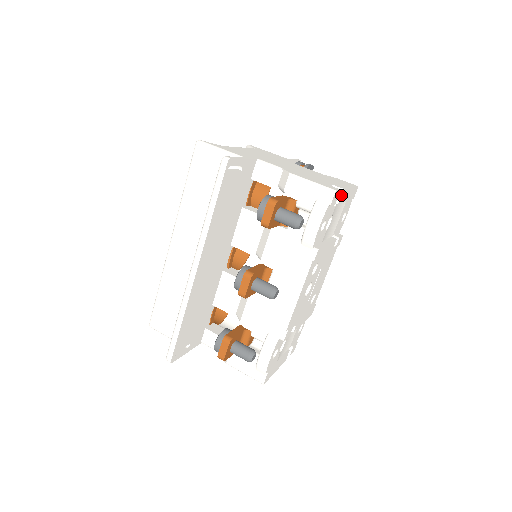
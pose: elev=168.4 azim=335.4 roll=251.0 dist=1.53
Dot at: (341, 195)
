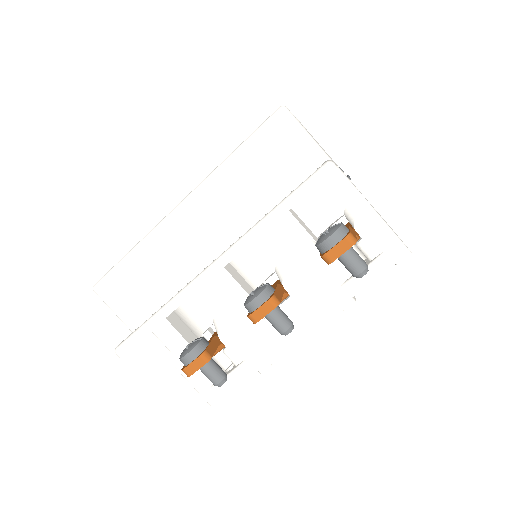
Dot at: occluded
